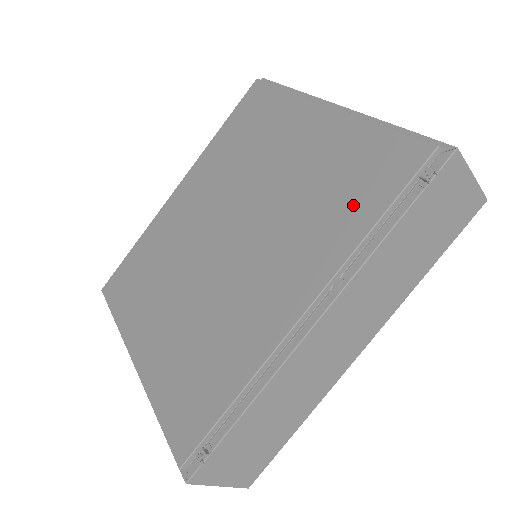
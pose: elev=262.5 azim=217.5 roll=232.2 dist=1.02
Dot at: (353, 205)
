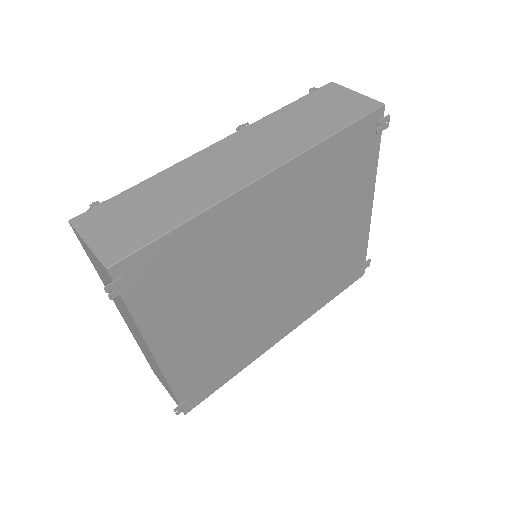
Dot at: occluded
